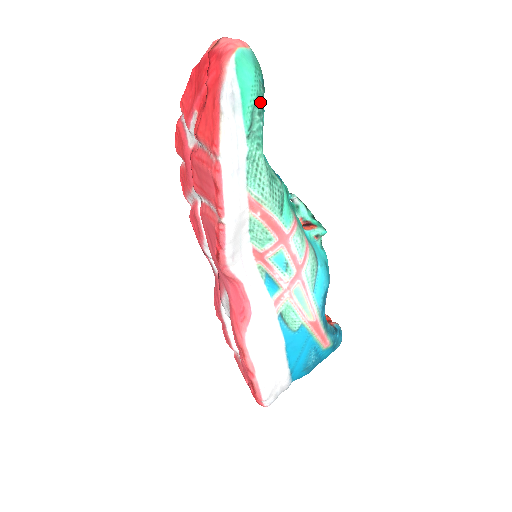
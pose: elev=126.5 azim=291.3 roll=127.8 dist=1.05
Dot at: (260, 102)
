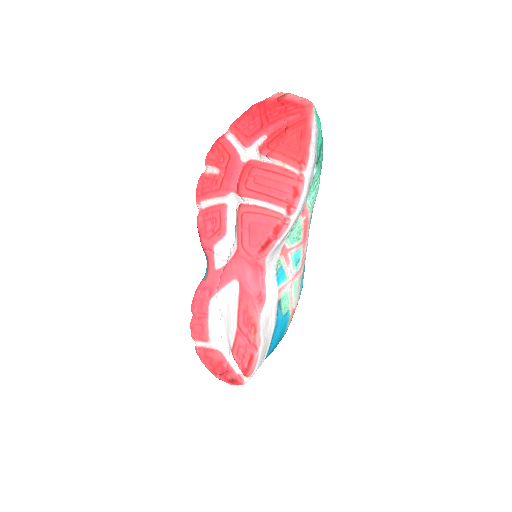
Dot at: occluded
